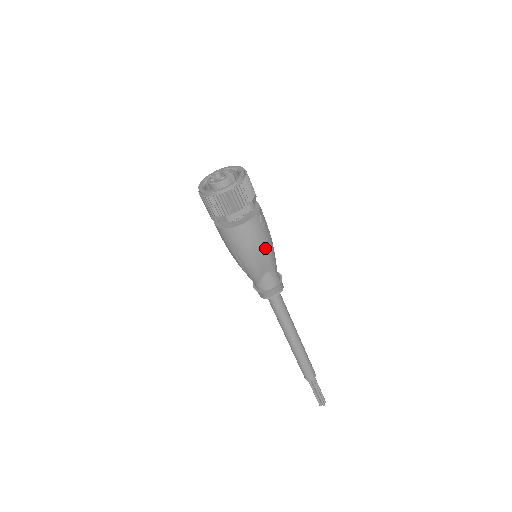
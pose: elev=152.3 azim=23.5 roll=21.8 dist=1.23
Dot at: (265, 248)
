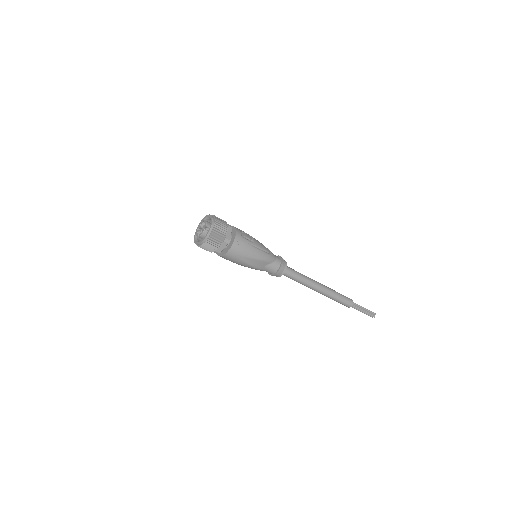
Dot at: (252, 257)
